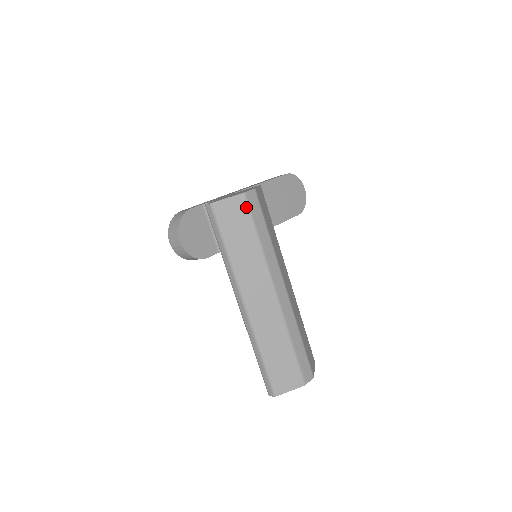
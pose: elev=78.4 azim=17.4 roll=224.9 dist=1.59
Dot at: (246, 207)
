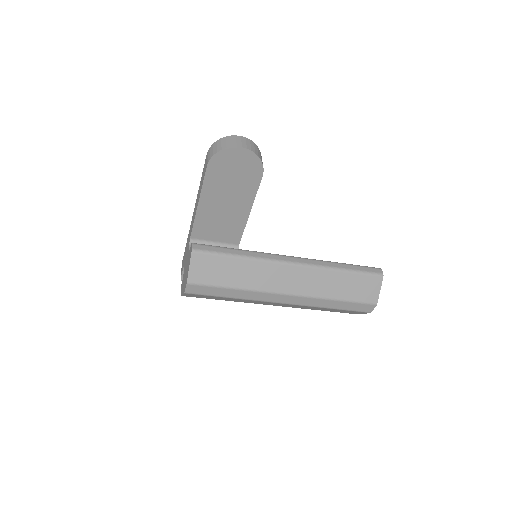
Dot at: (197, 295)
